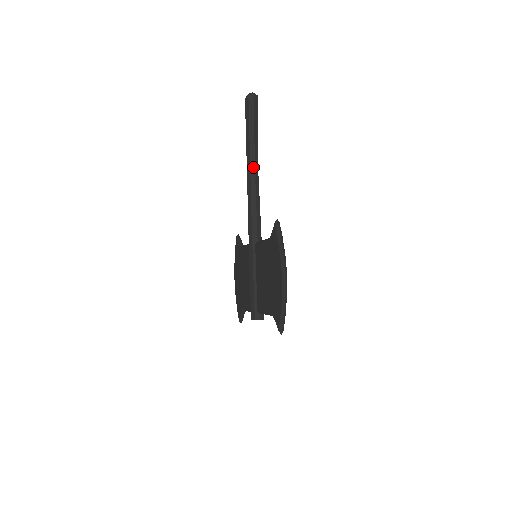
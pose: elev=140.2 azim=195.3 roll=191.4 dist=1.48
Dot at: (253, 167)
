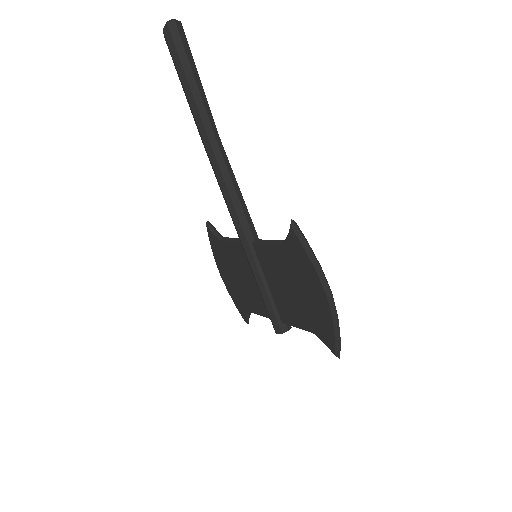
Dot at: (213, 138)
